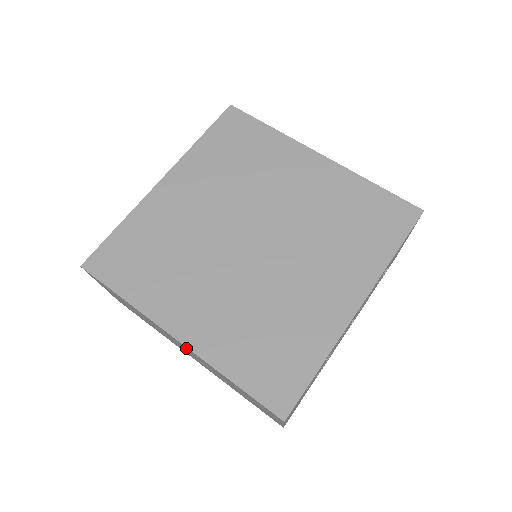
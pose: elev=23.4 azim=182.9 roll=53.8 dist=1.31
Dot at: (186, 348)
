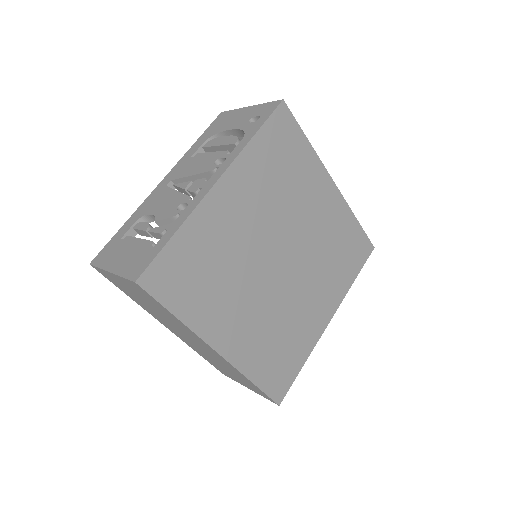
Dot at: (215, 354)
